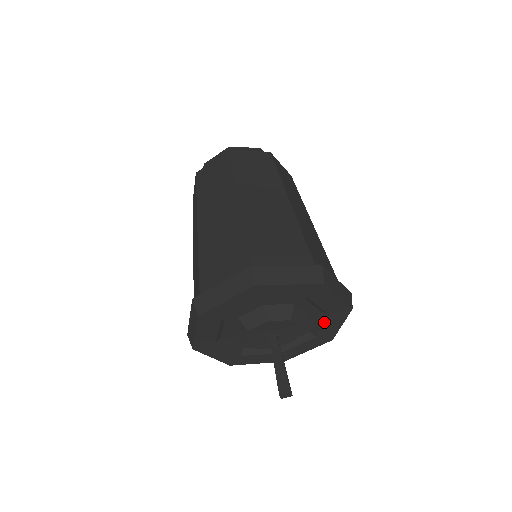
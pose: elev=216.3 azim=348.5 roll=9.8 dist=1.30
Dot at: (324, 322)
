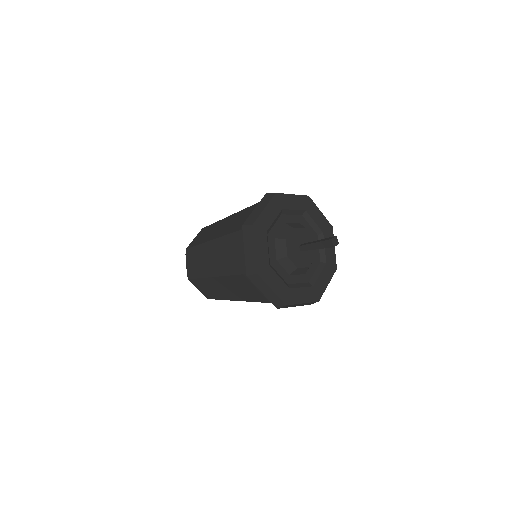
Dot at: occluded
